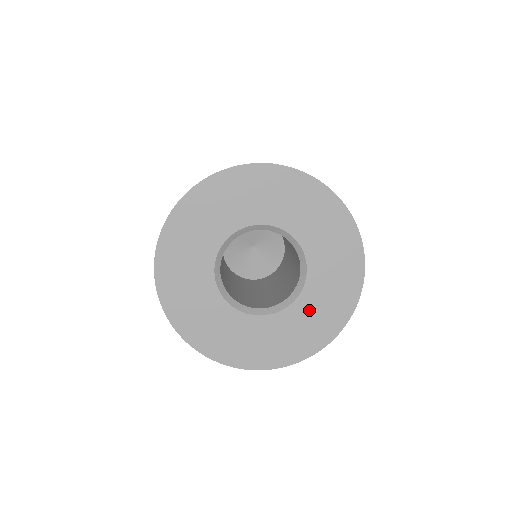
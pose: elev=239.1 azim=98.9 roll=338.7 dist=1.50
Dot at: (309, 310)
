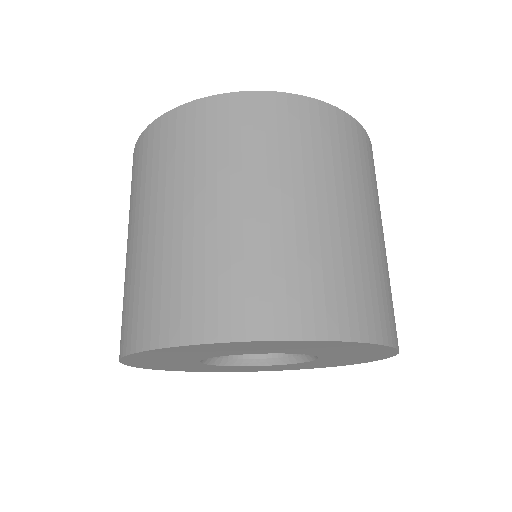
Dot at: (342, 356)
